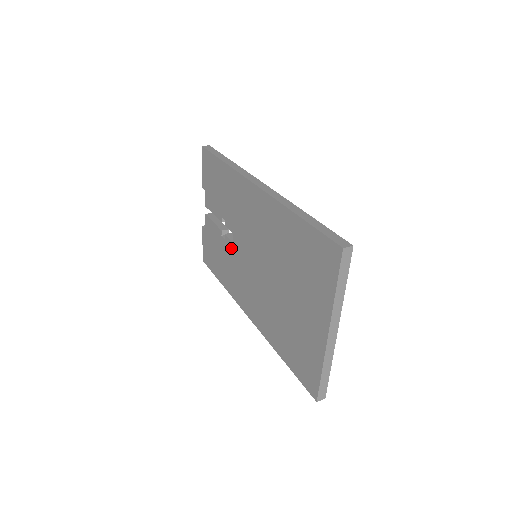
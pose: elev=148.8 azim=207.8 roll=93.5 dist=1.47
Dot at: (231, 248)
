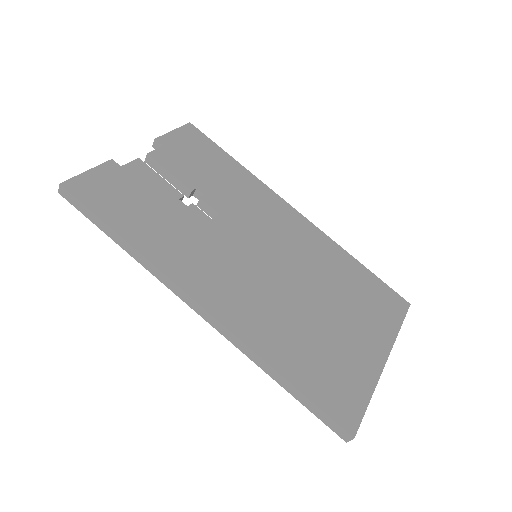
Dot at: occluded
